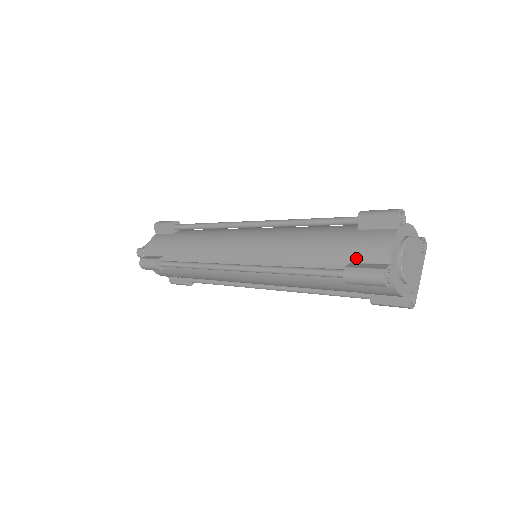
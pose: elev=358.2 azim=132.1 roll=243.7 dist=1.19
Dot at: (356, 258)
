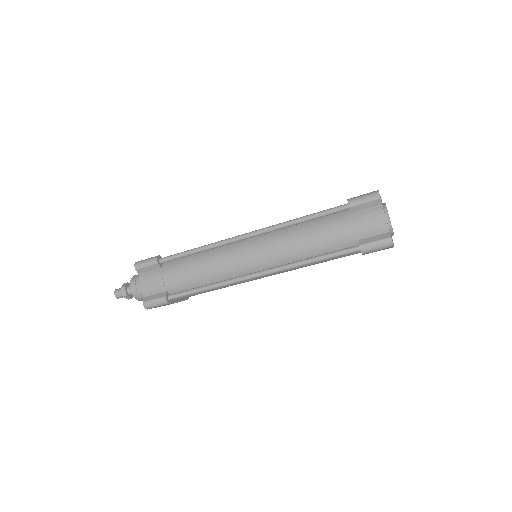
Dot at: occluded
